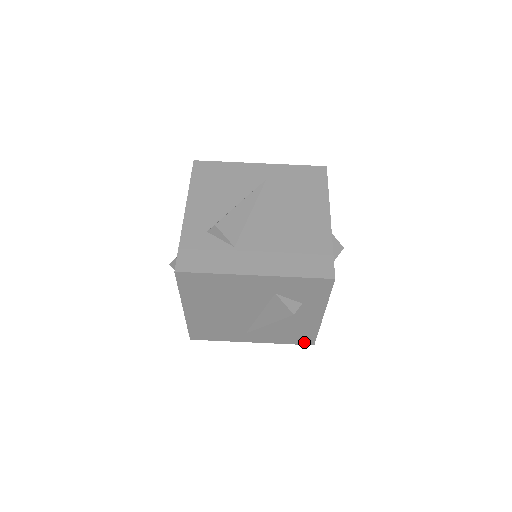
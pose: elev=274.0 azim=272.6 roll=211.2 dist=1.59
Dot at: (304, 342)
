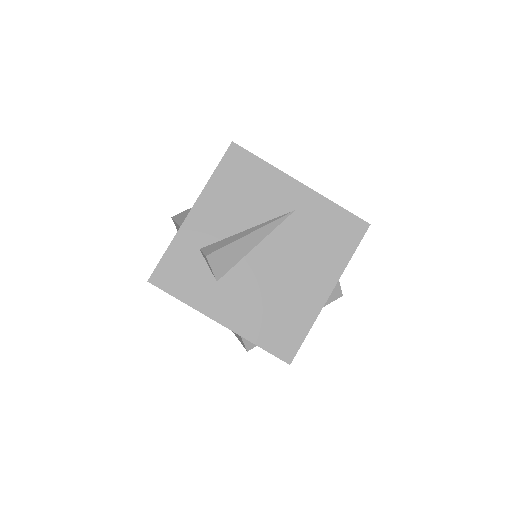
Dot at: occluded
